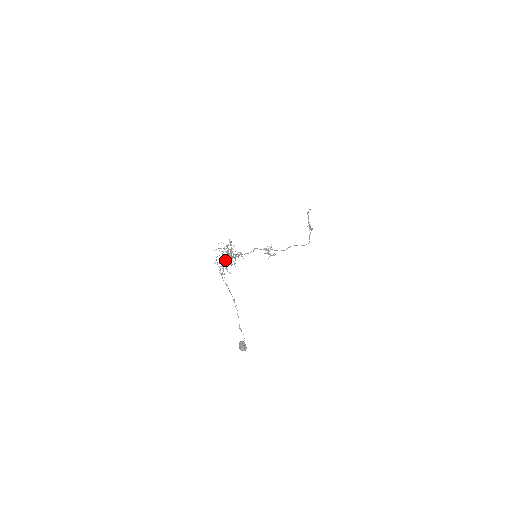
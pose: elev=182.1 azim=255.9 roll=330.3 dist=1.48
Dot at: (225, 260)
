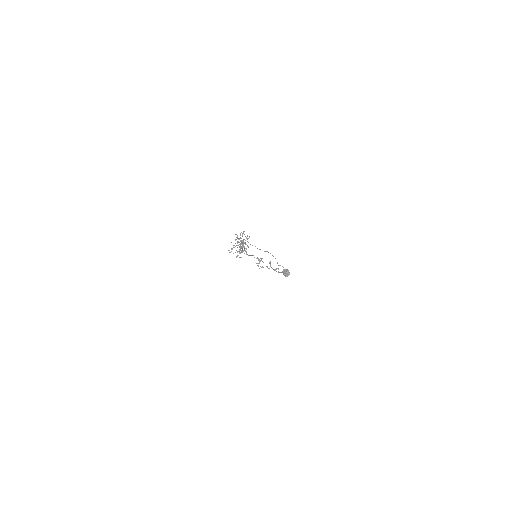
Dot at: occluded
